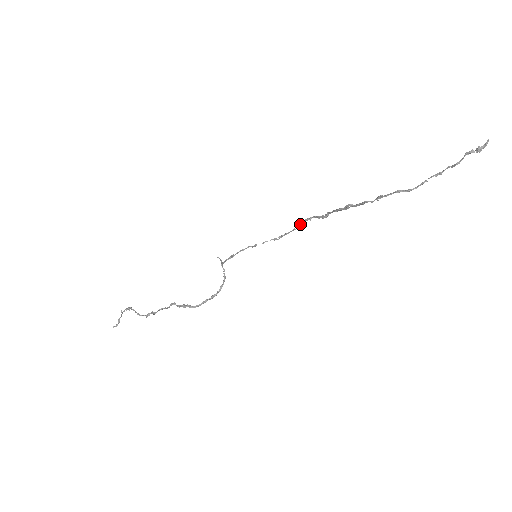
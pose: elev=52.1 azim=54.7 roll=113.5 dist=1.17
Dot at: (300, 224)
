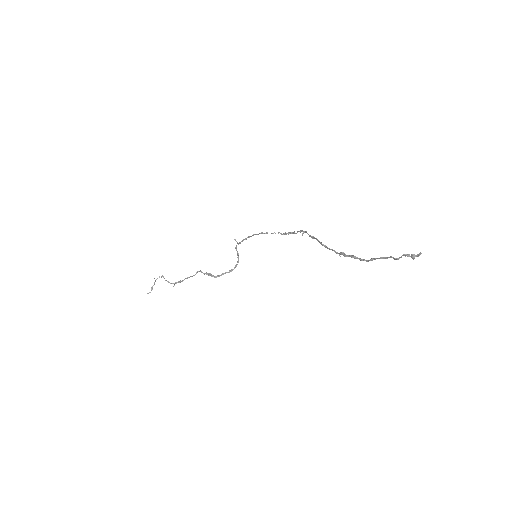
Dot at: (297, 232)
